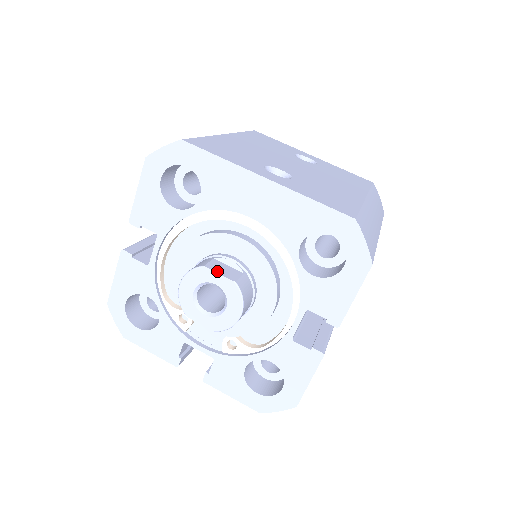
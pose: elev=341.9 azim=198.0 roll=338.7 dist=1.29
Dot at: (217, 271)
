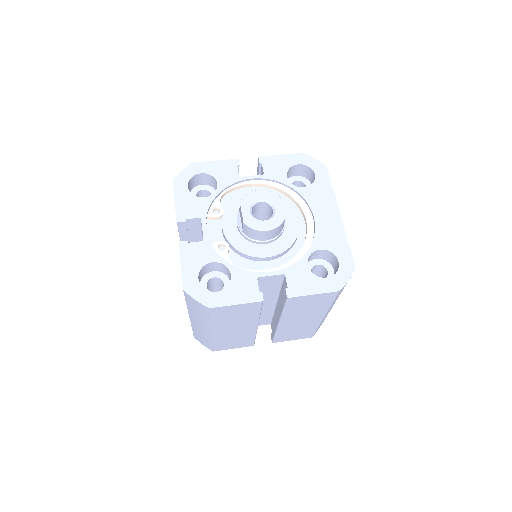
Dot at: occluded
